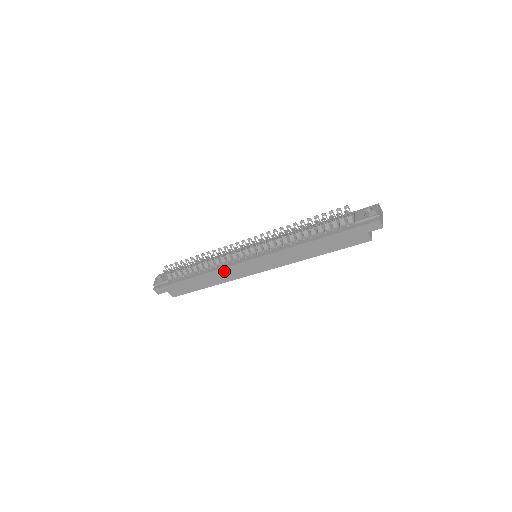
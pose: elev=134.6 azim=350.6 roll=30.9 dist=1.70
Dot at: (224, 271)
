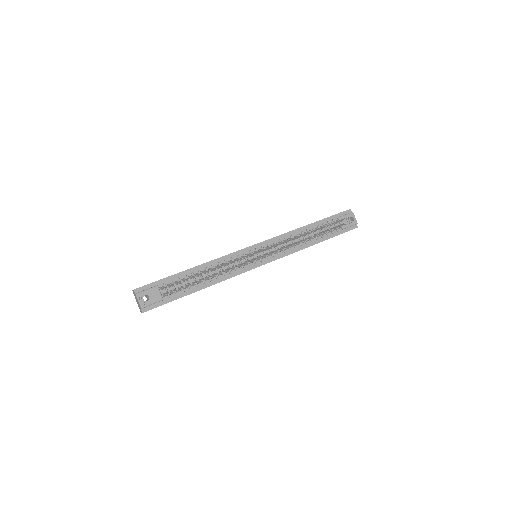
Dot at: occluded
